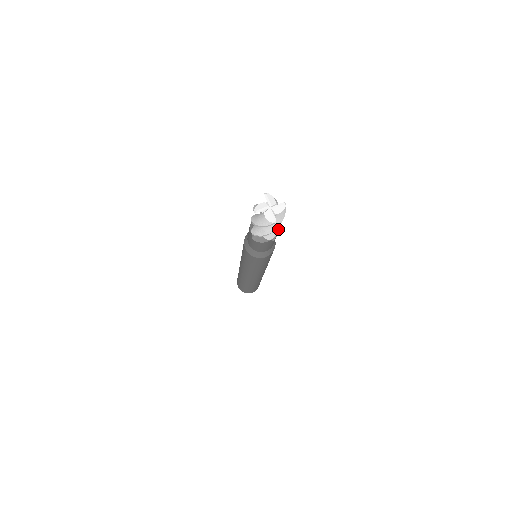
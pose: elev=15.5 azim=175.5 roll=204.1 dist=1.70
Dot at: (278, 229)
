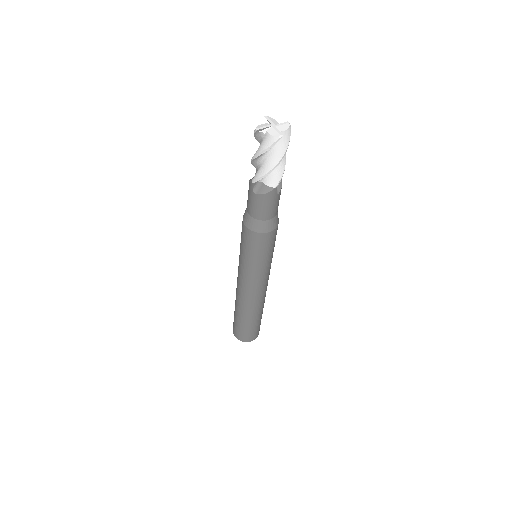
Dot at: (283, 170)
